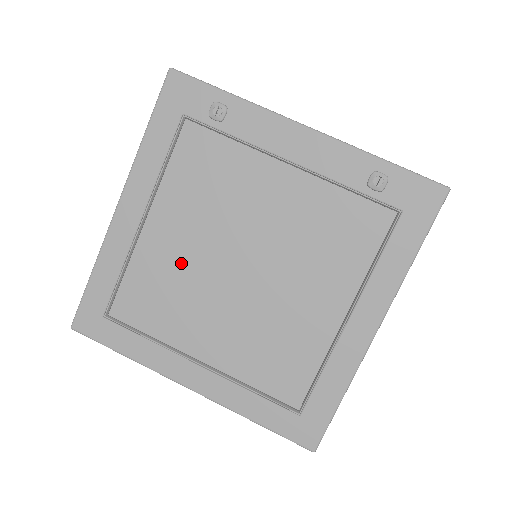
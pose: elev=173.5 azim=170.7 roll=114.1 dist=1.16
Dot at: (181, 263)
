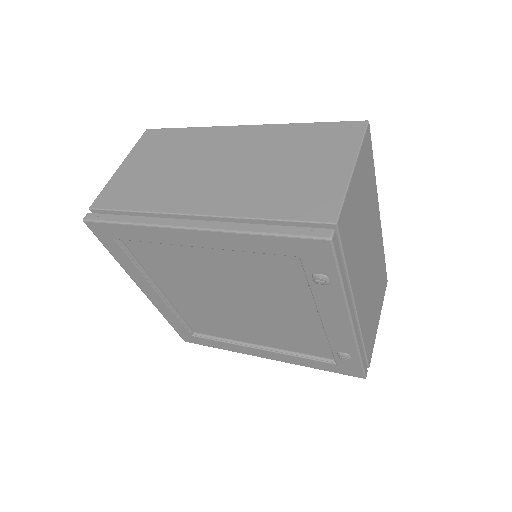
Dot at: (200, 271)
